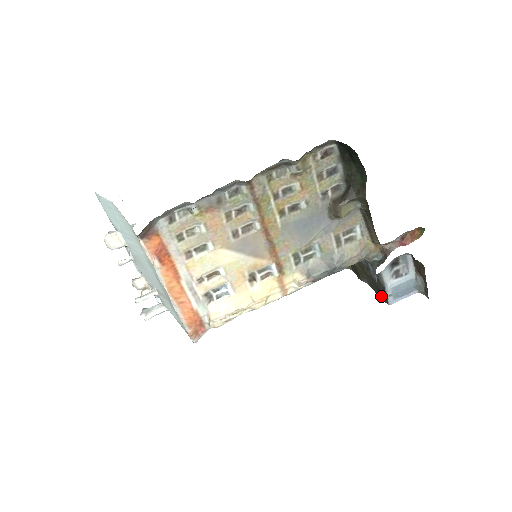
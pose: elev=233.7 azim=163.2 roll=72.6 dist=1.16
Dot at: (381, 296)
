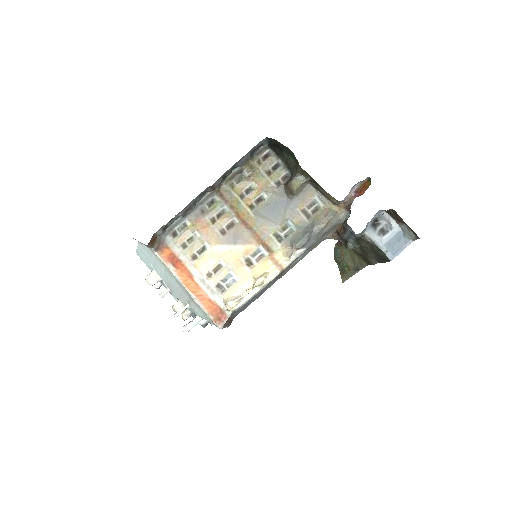
Dot at: (384, 259)
